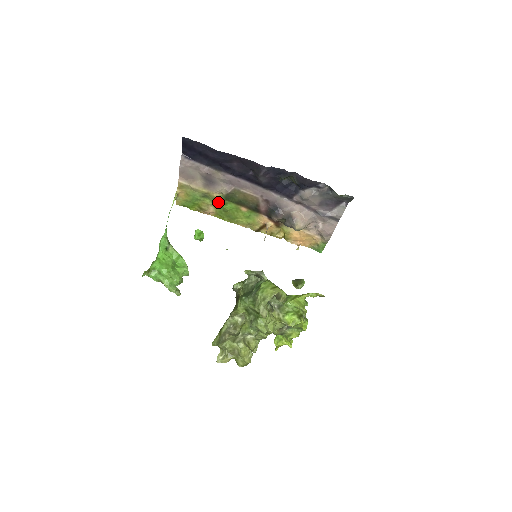
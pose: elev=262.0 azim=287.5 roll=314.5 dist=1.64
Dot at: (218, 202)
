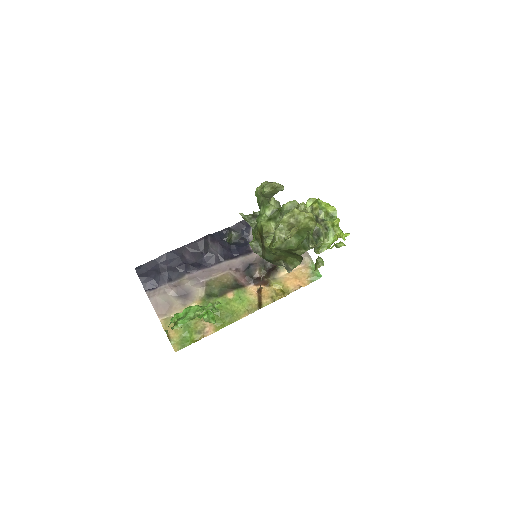
Dot at: occluded
